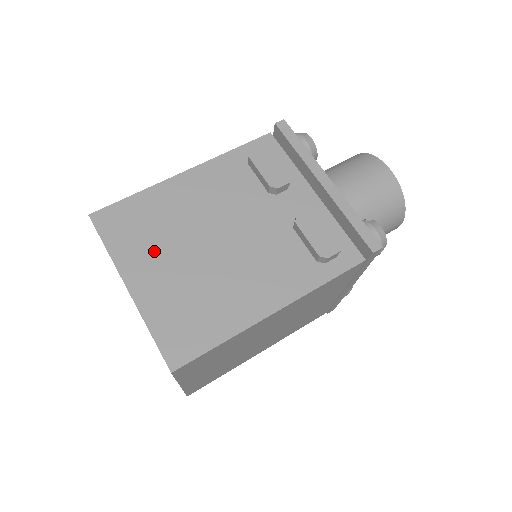
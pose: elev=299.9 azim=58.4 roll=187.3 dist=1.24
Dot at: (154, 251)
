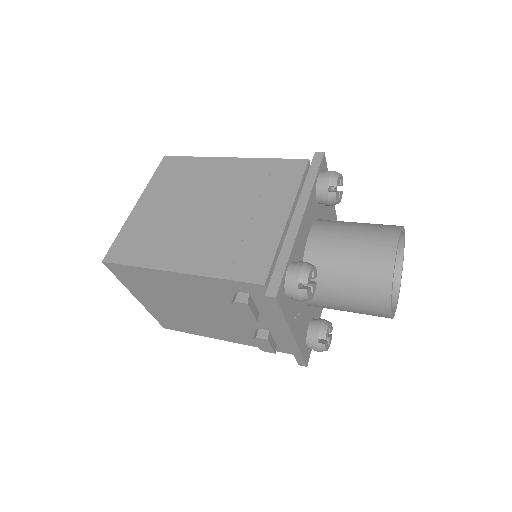
Dot at: occluded
